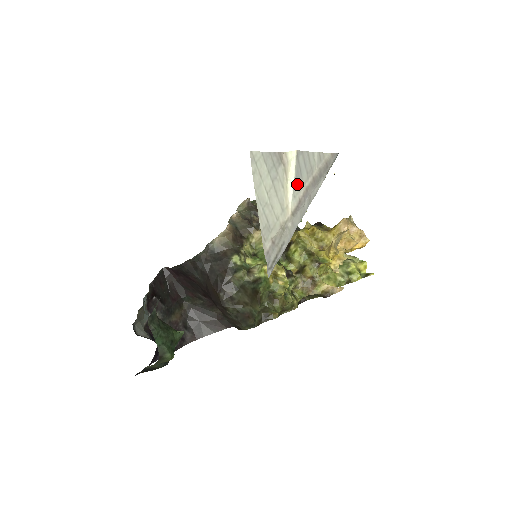
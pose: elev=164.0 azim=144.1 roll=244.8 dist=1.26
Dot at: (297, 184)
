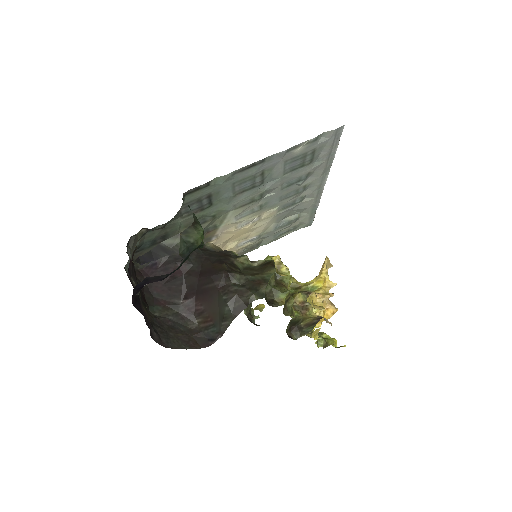
Dot at: occluded
